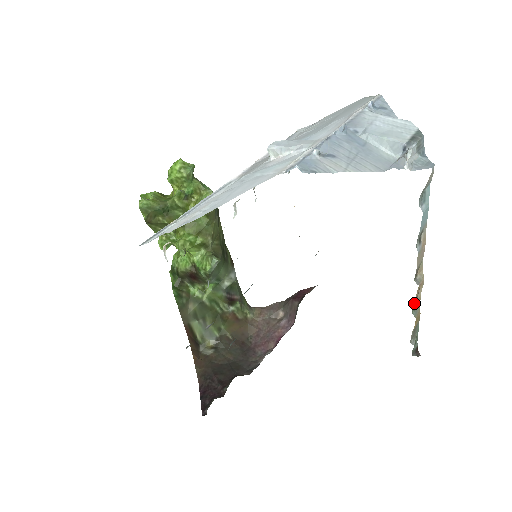
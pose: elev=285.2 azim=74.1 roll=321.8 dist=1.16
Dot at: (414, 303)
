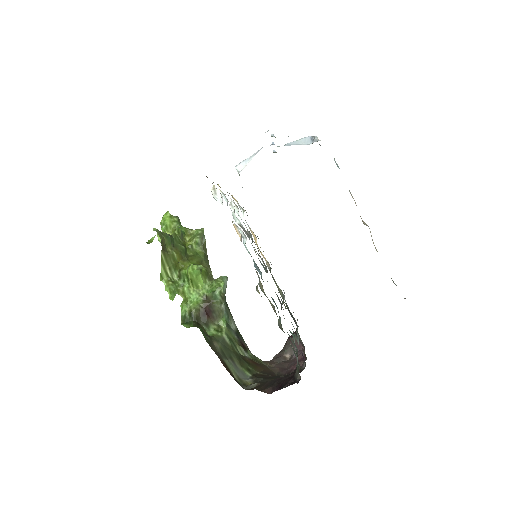
Dot at: occluded
